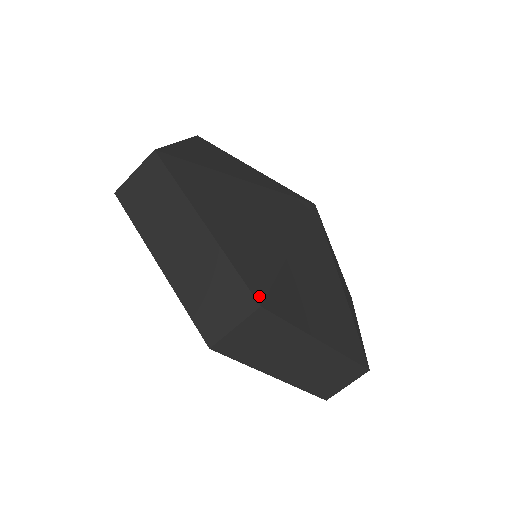
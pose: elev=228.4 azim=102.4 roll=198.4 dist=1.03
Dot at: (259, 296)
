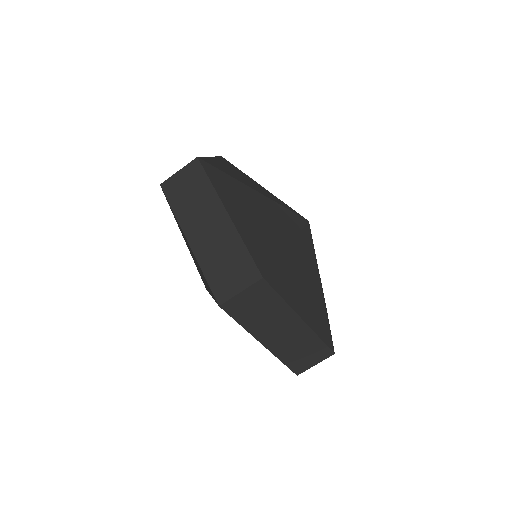
Dot at: (262, 271)
